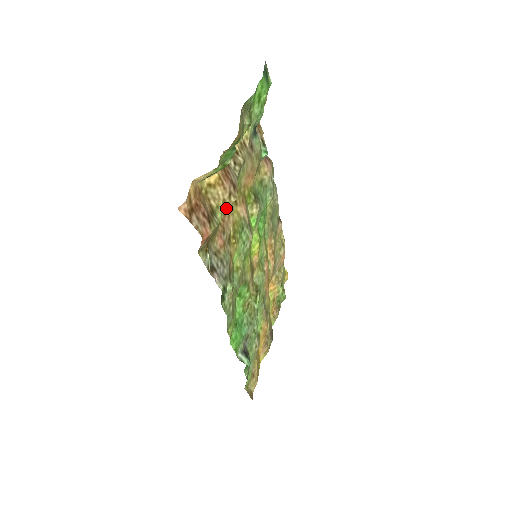
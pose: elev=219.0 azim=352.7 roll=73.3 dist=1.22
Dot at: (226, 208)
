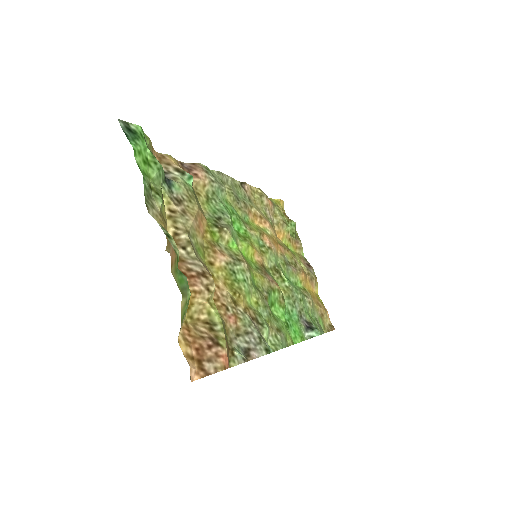
Dot at: occluded
